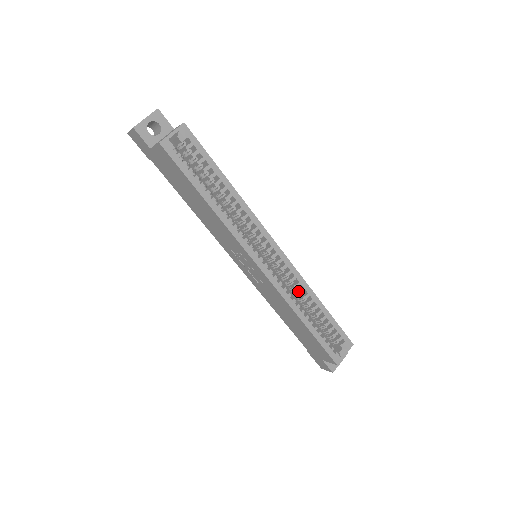
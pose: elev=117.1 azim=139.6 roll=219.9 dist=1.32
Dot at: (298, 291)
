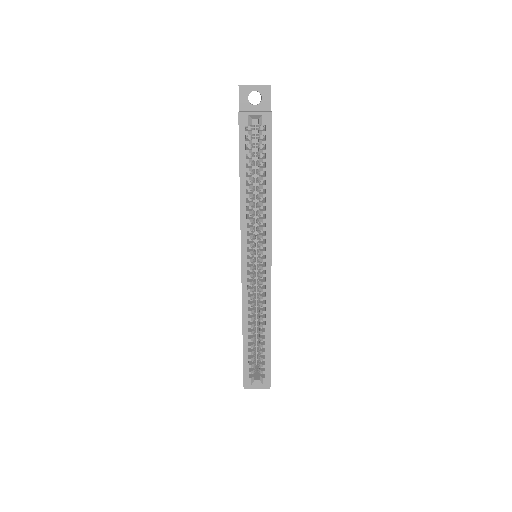
Dot at: (260, 309)
